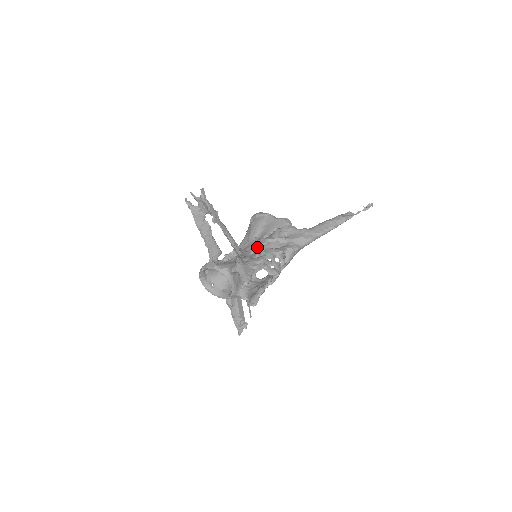
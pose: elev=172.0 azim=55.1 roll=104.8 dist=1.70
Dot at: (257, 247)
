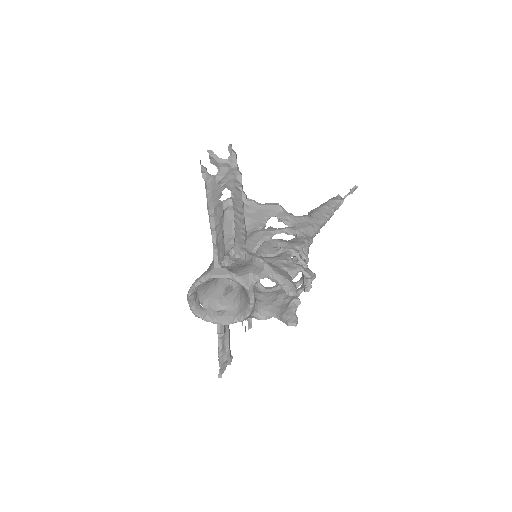
Dot at: (261, 242)
